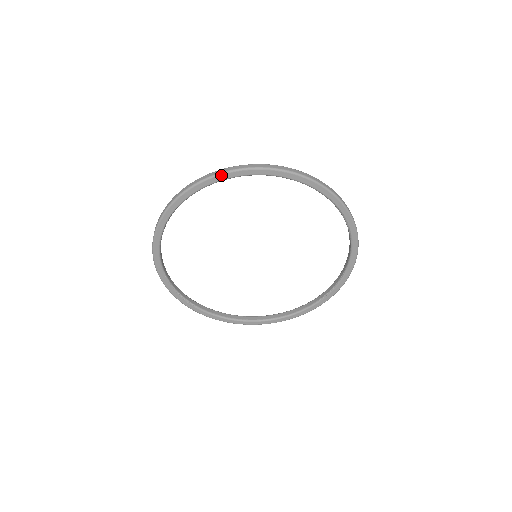
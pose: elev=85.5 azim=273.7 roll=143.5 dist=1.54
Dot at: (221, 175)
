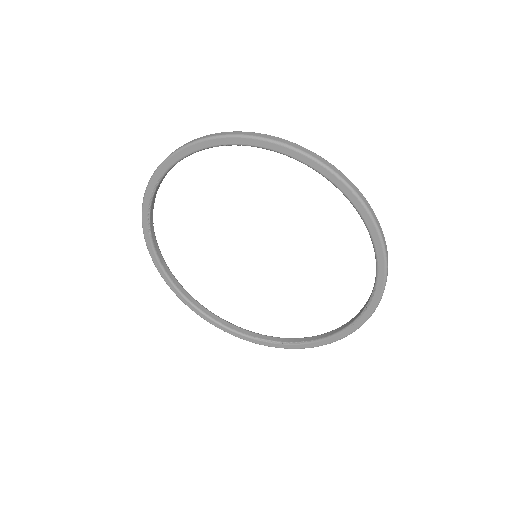
Dot at: (326, 169)
